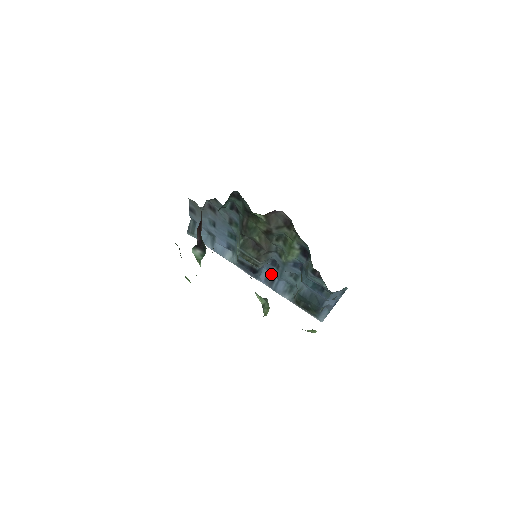
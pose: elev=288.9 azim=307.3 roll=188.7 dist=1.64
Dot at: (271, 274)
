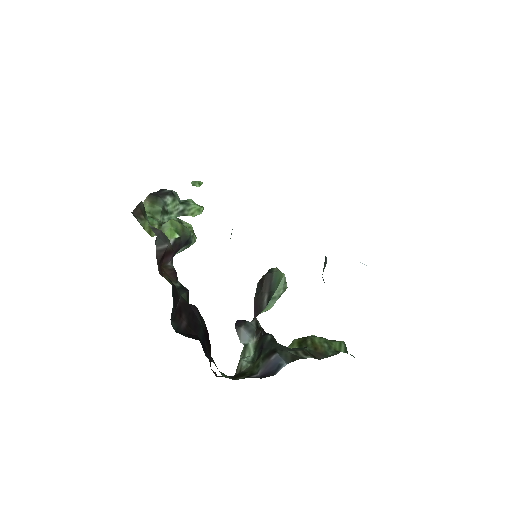
Dot at: occluded
